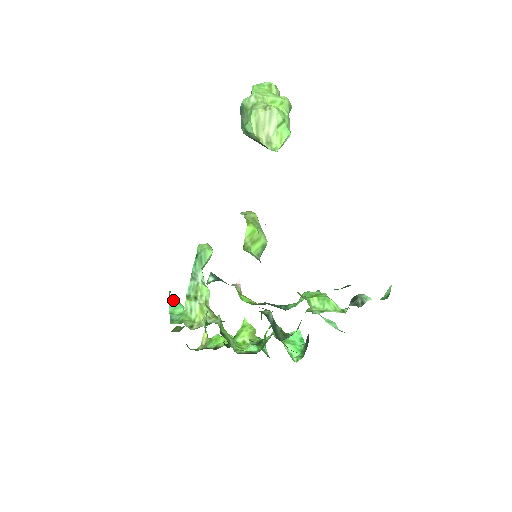
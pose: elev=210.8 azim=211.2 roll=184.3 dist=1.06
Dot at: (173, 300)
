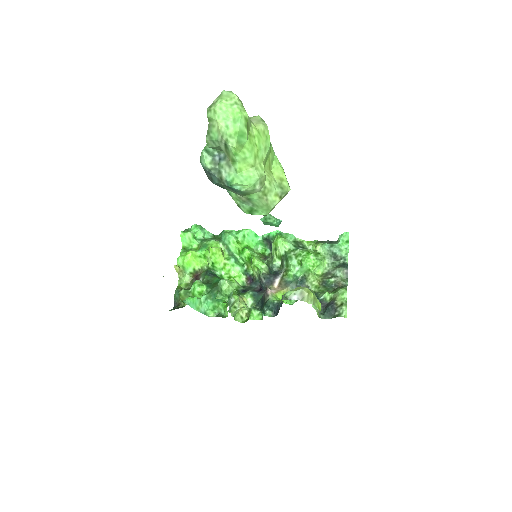
Dot at: (188, 302)
